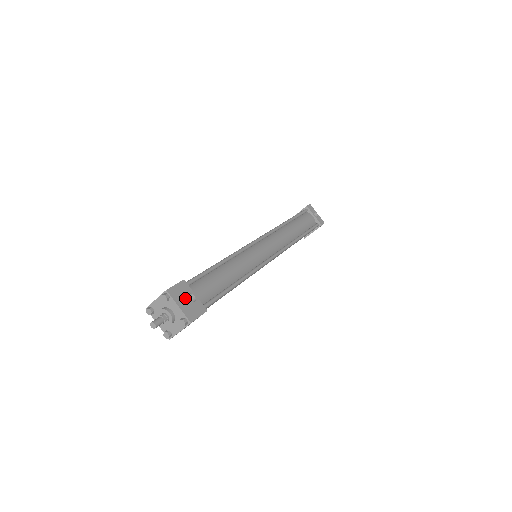
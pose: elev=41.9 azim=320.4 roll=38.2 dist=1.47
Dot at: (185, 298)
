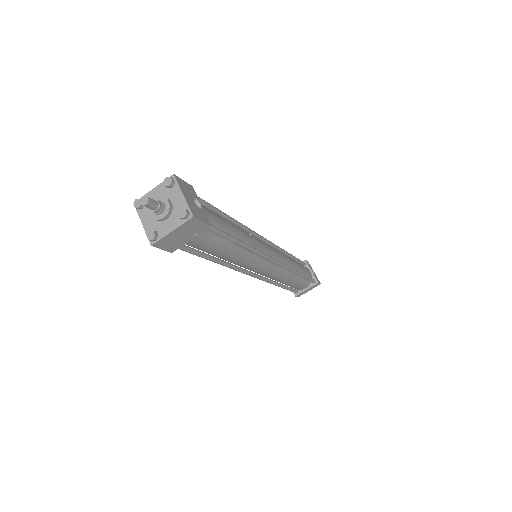
Dot at: (191, 197)
